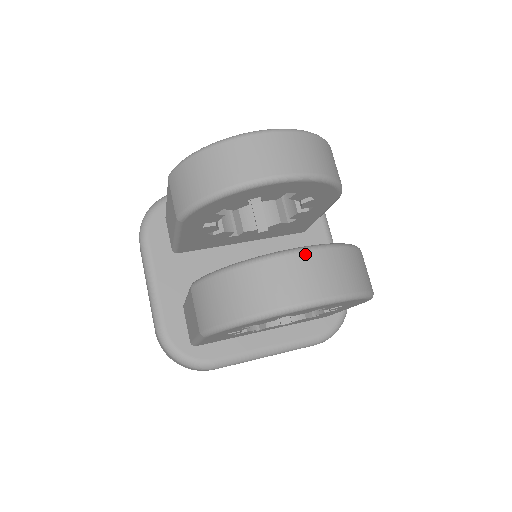
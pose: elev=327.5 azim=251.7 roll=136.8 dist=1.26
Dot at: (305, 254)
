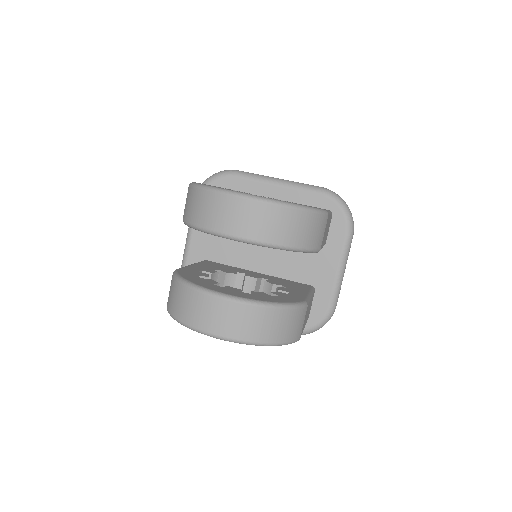
Dot at: (225, 302)
